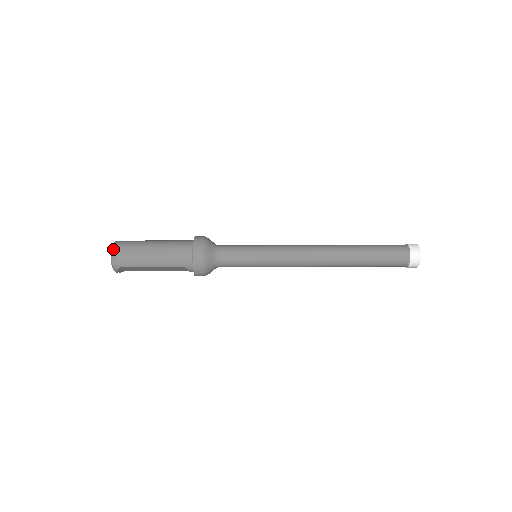
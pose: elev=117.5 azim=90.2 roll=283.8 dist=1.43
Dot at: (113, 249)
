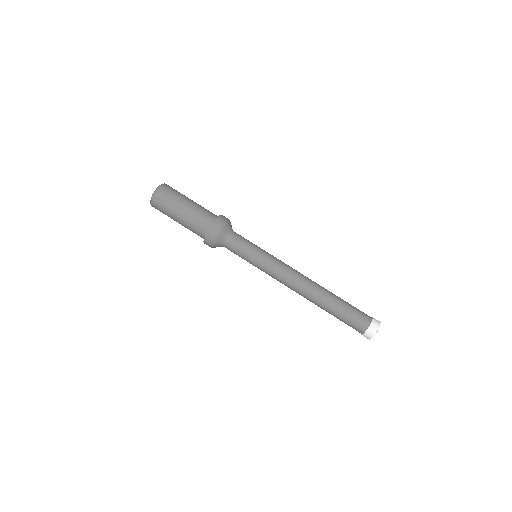
Dot at: (153, 198)
